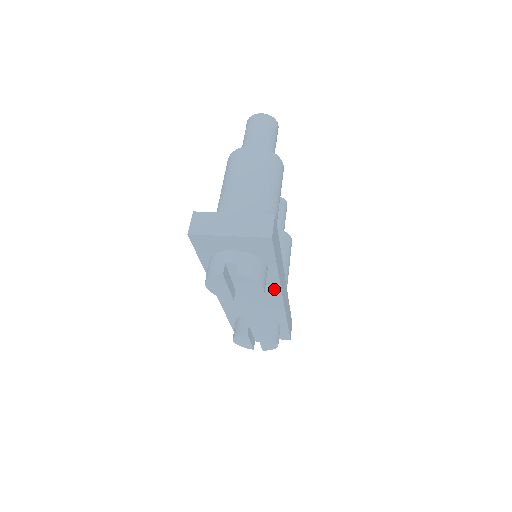
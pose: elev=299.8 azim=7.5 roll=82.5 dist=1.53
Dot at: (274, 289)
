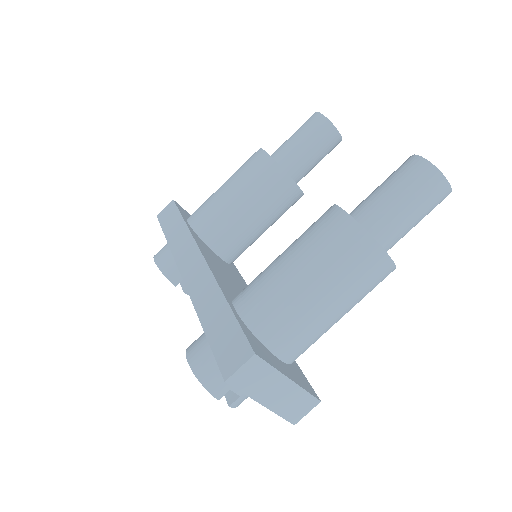
Dot at: occluded
